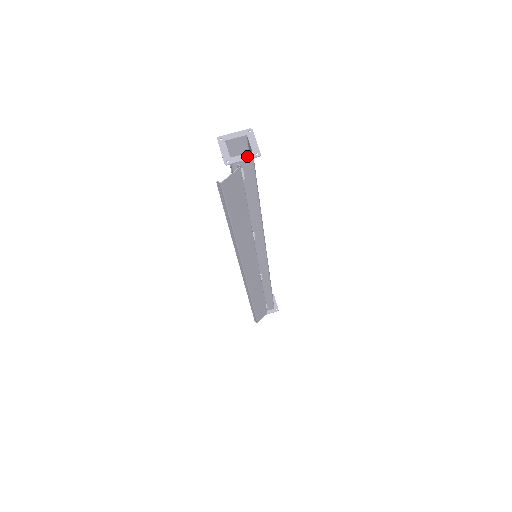
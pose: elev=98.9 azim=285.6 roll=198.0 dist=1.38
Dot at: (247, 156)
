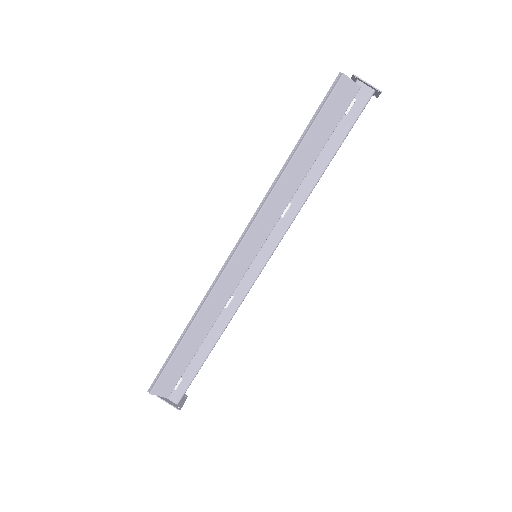
Dot at: (371, 86)
